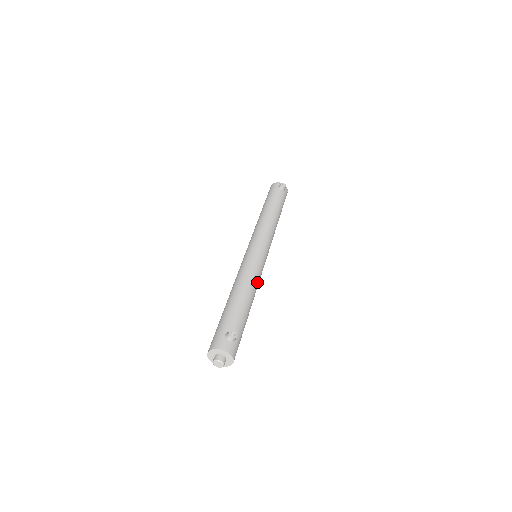
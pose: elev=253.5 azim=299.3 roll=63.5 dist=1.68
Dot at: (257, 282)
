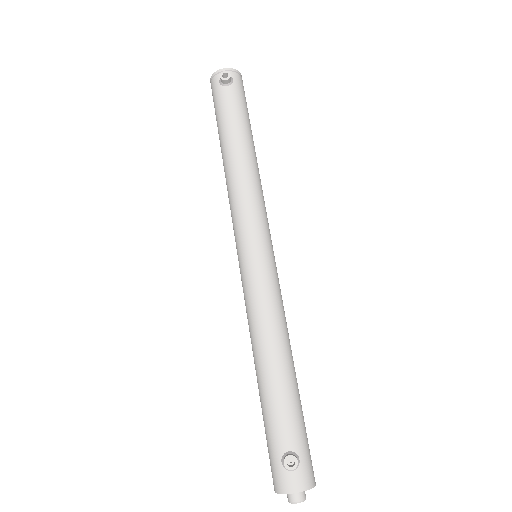
Dot at: (280, 318)
